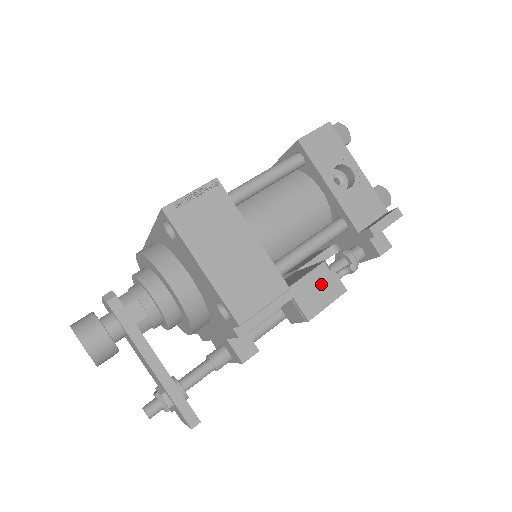
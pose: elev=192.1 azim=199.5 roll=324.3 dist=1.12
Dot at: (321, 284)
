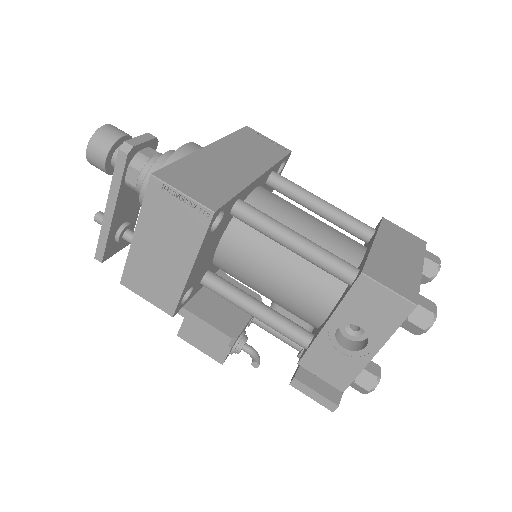
Dot at: (211, 340)
